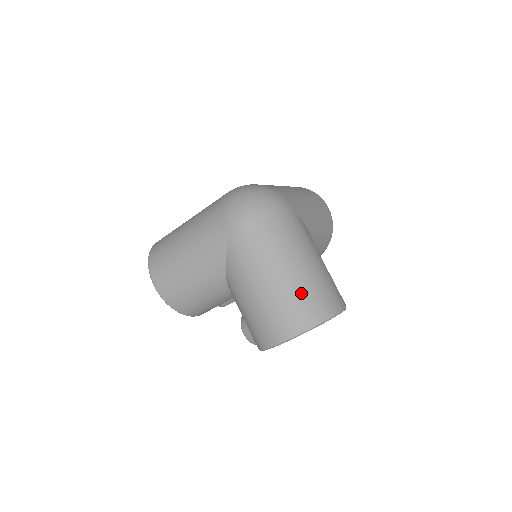
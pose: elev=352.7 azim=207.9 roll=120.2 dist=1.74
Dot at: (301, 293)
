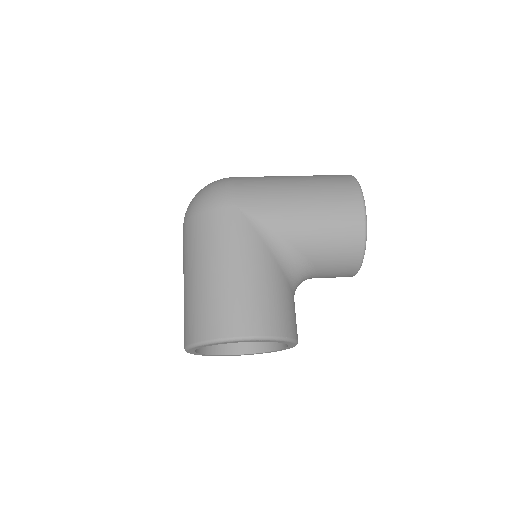
Dot at: (196, 304)
